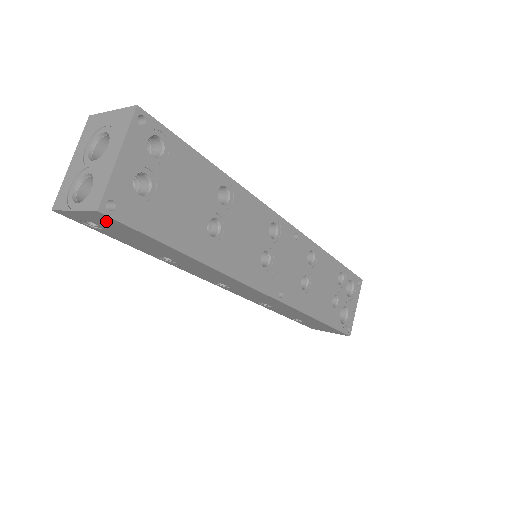
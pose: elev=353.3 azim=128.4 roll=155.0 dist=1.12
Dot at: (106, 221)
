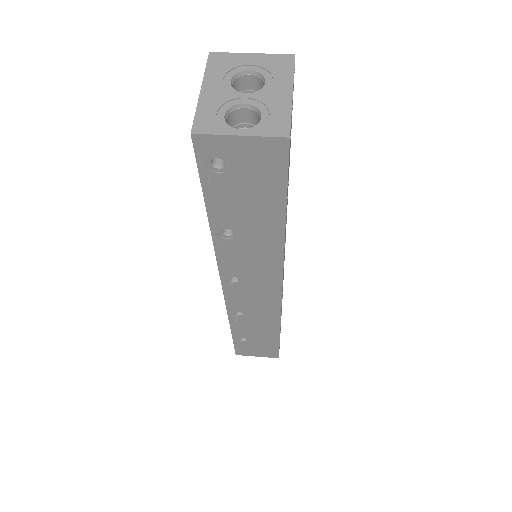
Dot at: (264, 157)
